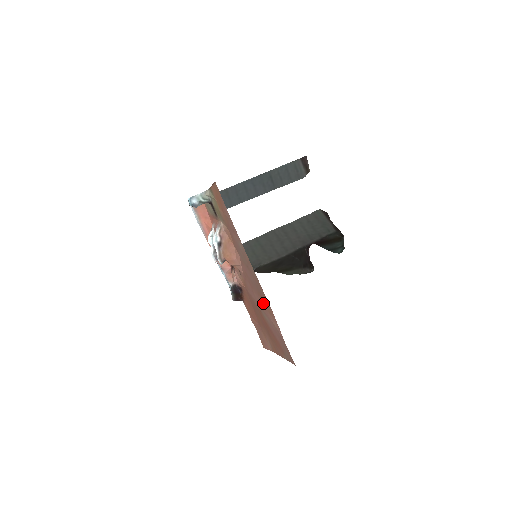
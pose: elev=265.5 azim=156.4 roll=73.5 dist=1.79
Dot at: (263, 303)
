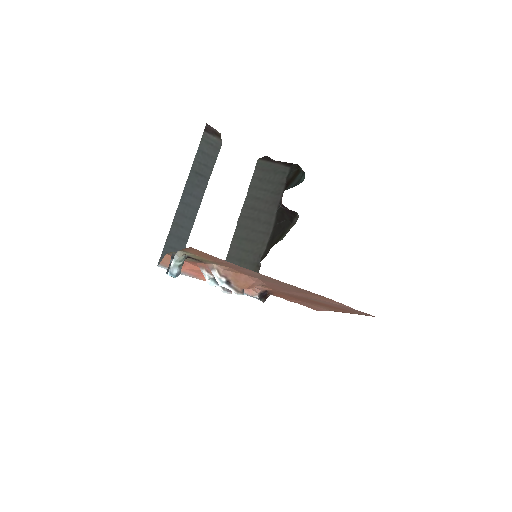
Dot at: (310, 296)
